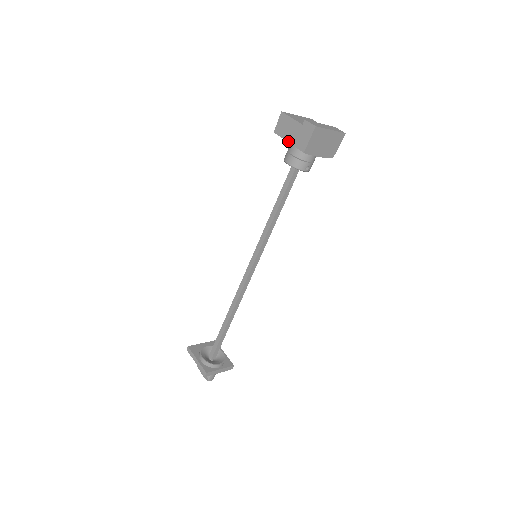
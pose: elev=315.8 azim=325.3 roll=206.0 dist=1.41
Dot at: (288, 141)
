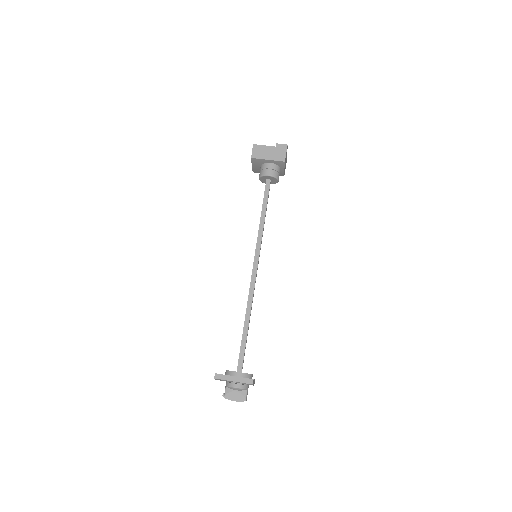
Dot at: (268, 159)
